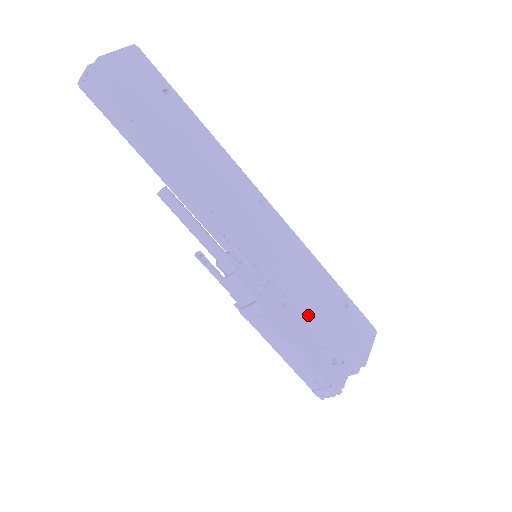
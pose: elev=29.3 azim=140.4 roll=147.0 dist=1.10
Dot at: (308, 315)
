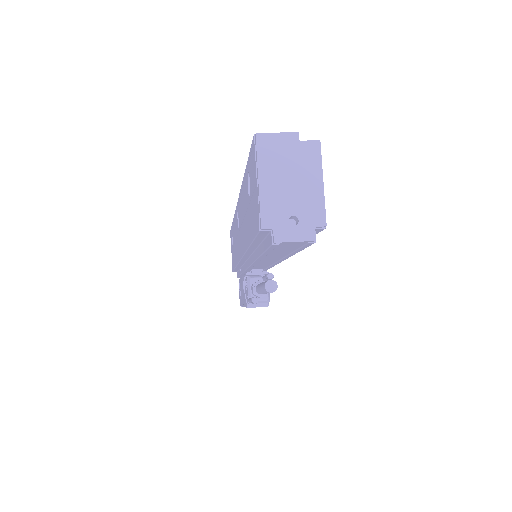
Dot at: occluded
